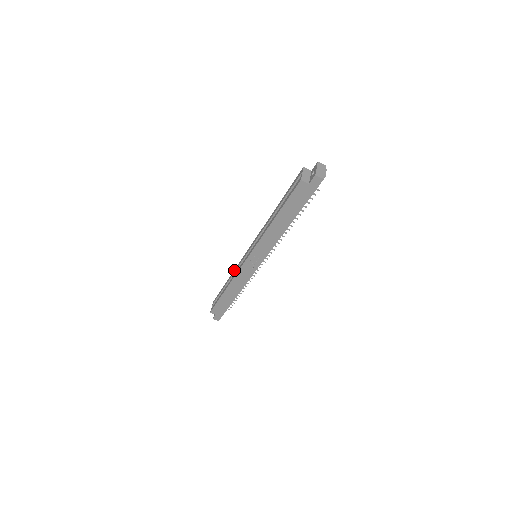
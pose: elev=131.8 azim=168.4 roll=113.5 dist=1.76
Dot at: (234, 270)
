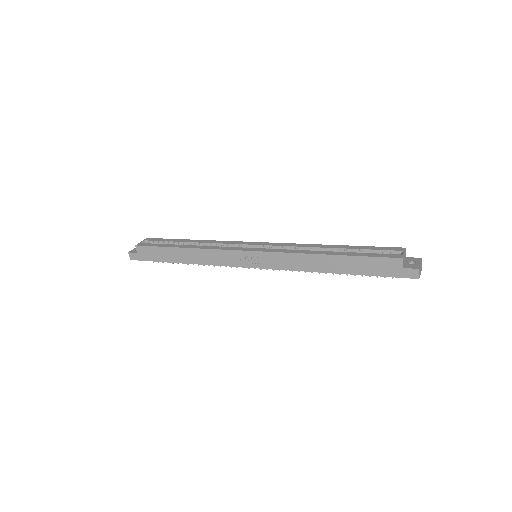
Dot at: (212, 240)
